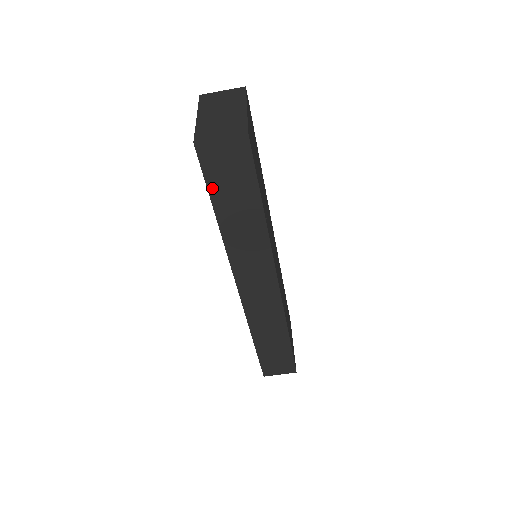
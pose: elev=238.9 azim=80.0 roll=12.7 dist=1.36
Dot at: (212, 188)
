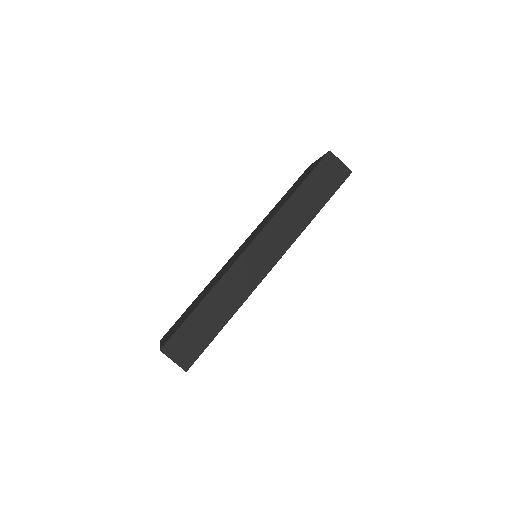
Dot at: (312, 176)
